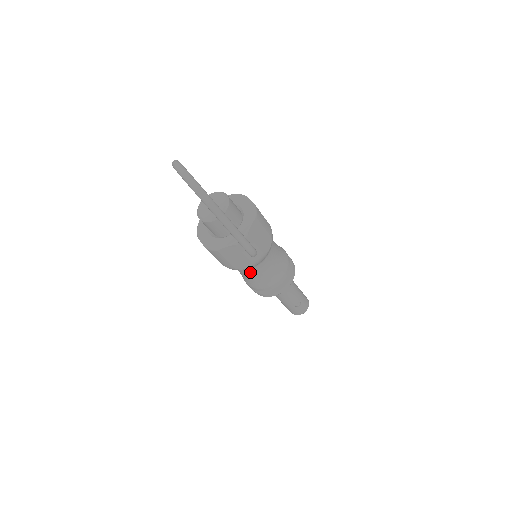
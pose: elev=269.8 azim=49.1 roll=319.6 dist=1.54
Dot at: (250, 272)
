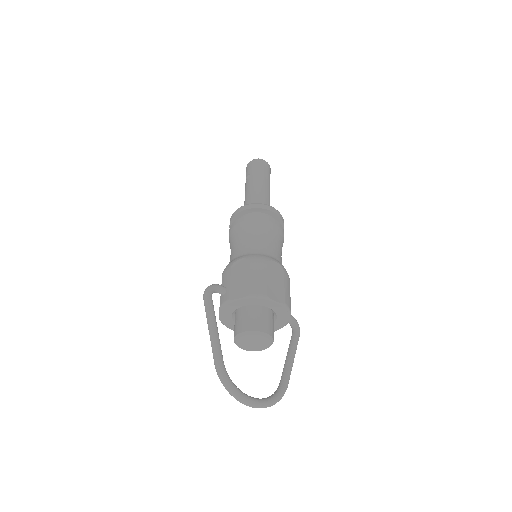
Dot at: occluded
